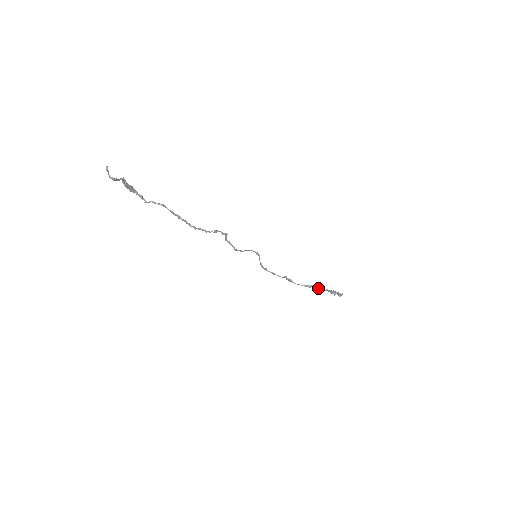
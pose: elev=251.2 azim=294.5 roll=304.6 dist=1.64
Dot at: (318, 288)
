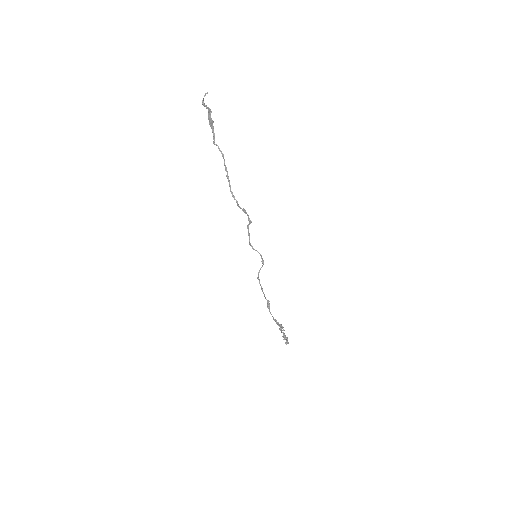
Dot at: (280, 327)
